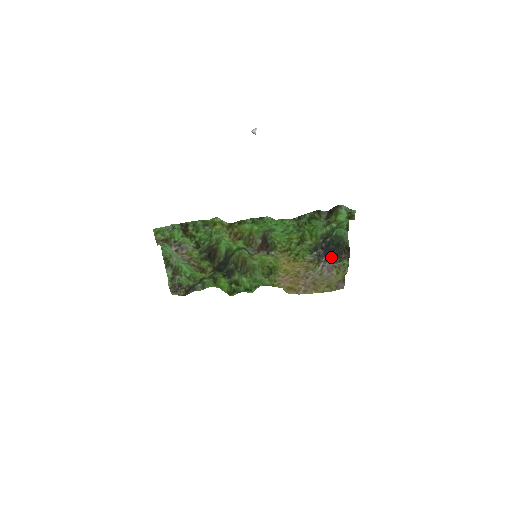
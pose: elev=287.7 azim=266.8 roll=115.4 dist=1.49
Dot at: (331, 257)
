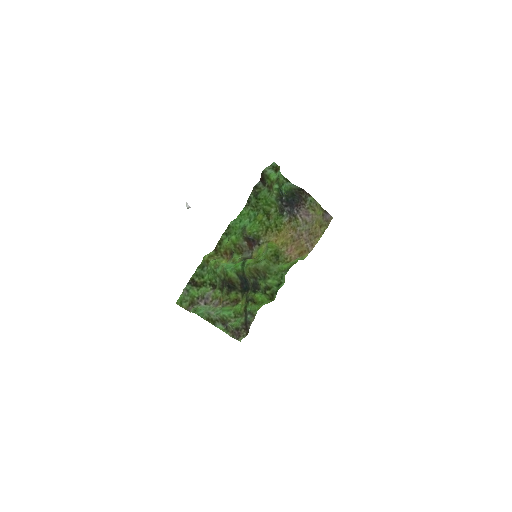
Dot at: (298, 205)
